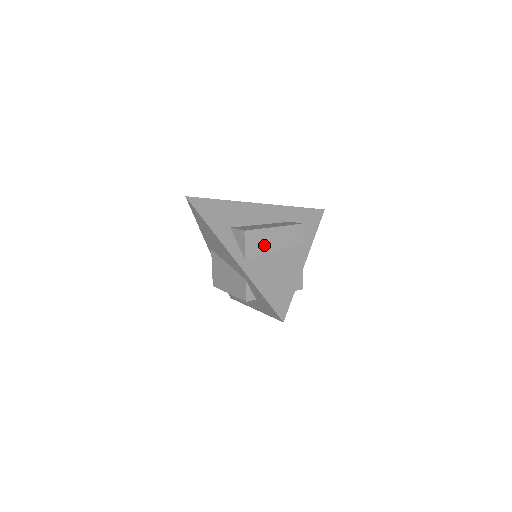
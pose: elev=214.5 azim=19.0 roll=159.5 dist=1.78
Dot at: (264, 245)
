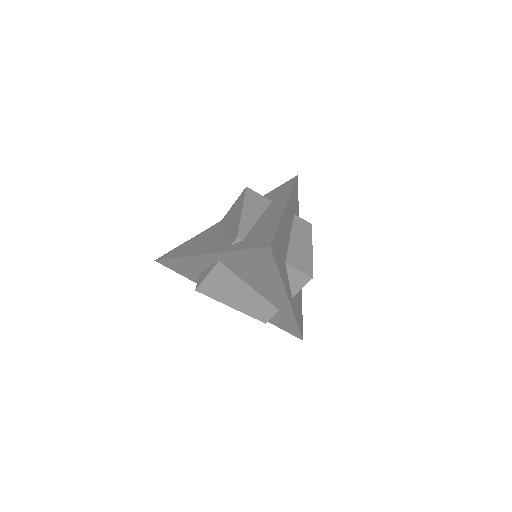
Dot at: occluded
